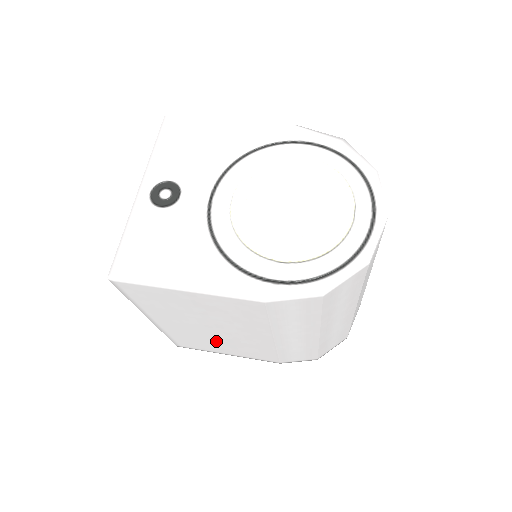
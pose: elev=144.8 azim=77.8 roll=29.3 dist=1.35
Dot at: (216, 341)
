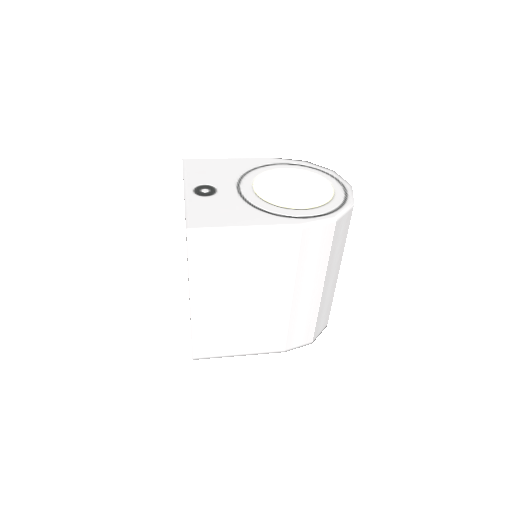
Dot at: (239, 326)
